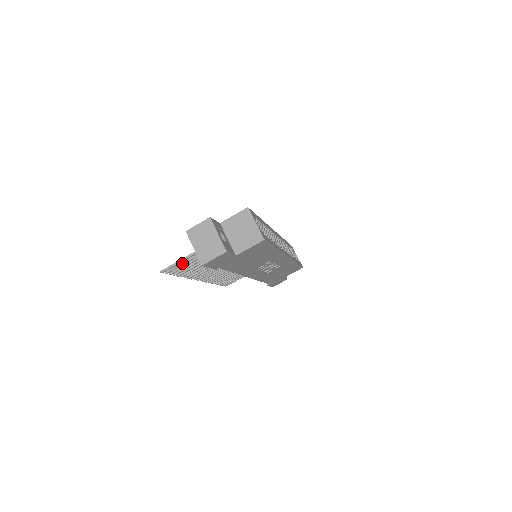
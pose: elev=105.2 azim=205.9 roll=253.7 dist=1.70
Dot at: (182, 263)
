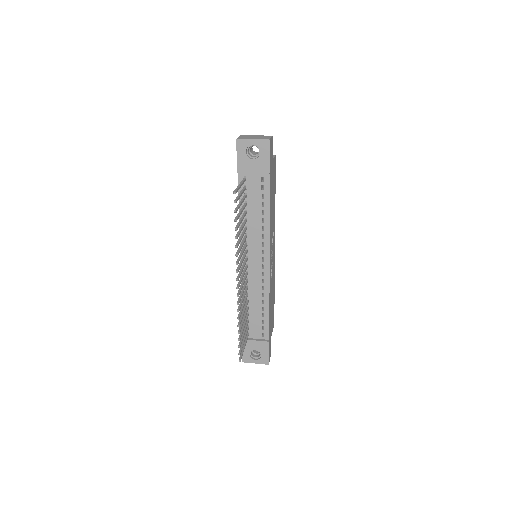
Dot at: (239, 195)
